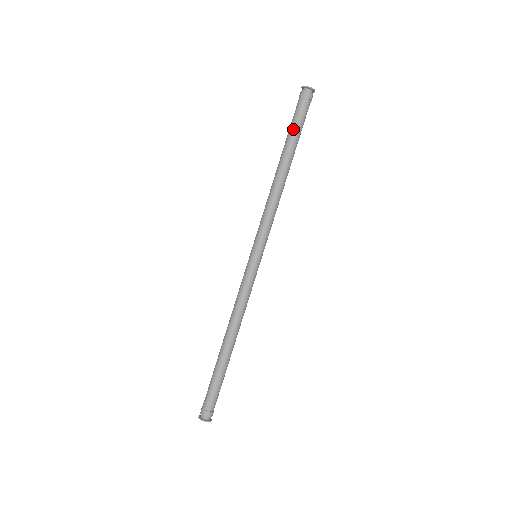
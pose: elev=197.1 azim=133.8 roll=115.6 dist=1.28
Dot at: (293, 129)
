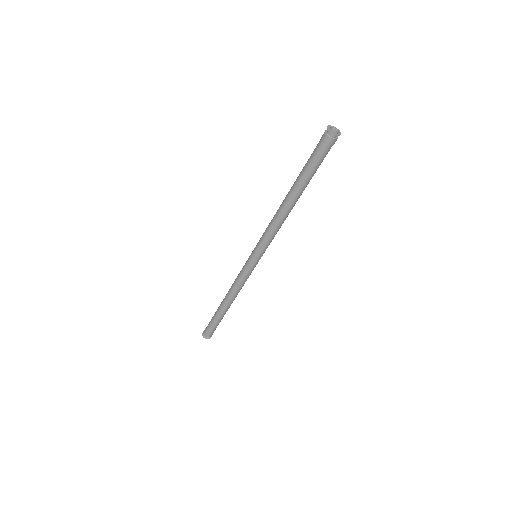
Dot at: (309, 171)
